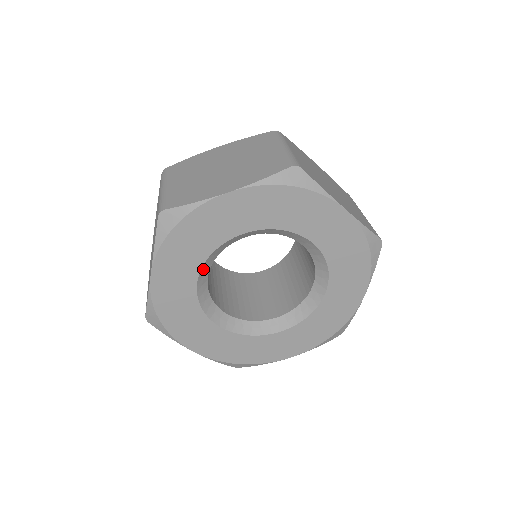
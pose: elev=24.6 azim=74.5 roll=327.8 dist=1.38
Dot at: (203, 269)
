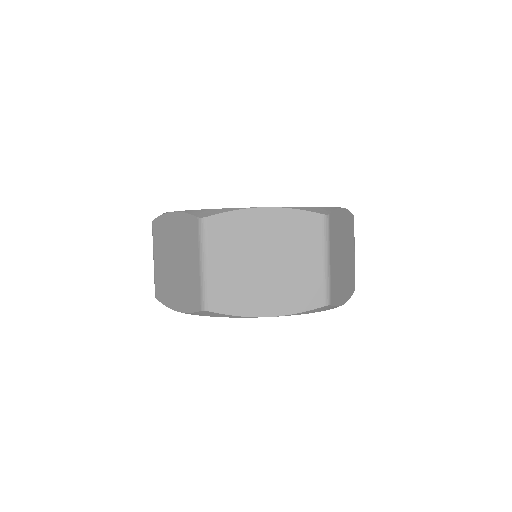
Dot at: occluded
